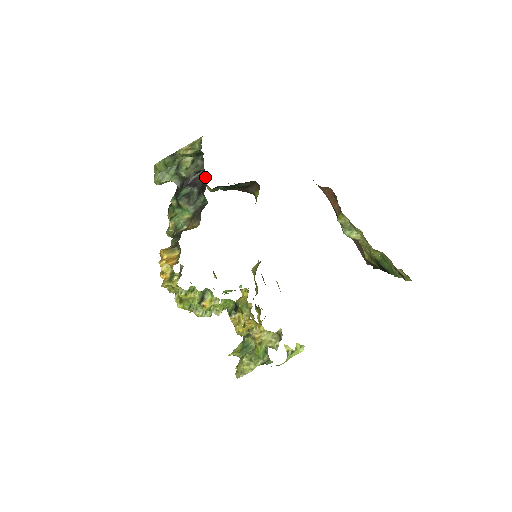
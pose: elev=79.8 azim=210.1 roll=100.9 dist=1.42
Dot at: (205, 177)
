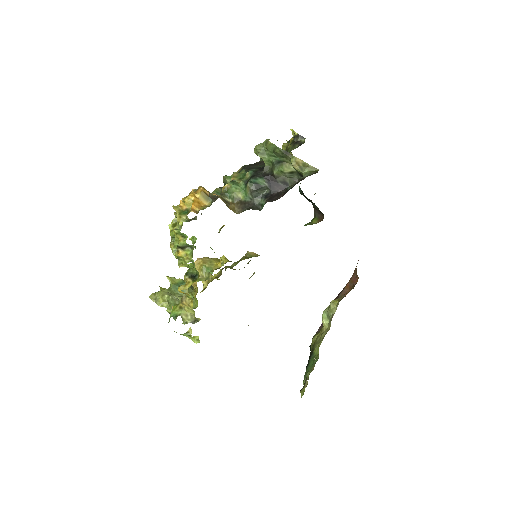
Dot at: (282, 195)
